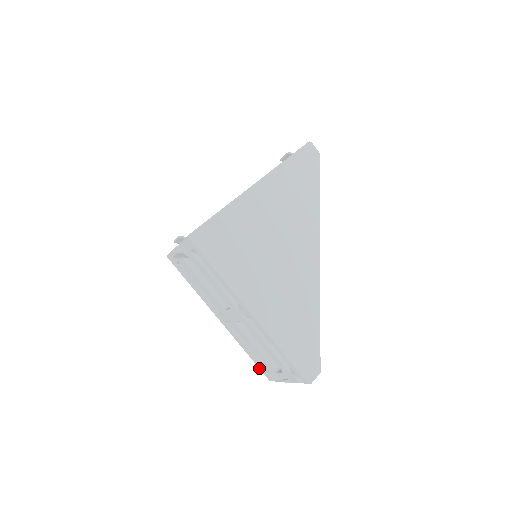
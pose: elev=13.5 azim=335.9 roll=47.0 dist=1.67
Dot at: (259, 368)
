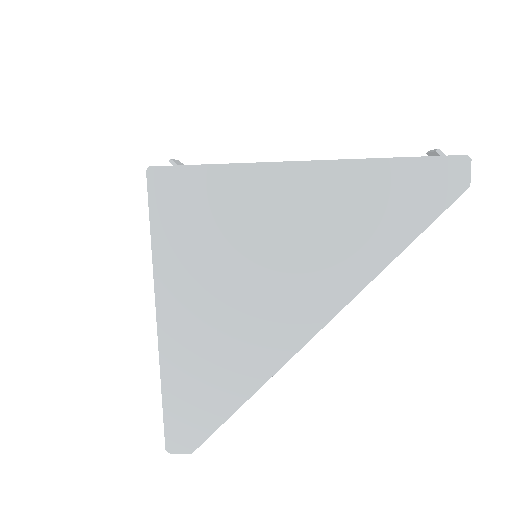
Dot at: occluded
